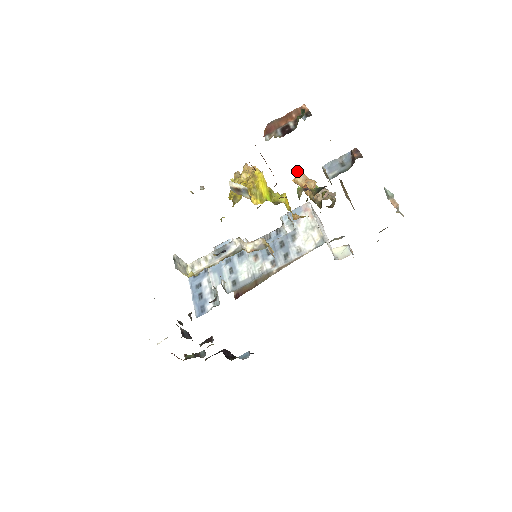
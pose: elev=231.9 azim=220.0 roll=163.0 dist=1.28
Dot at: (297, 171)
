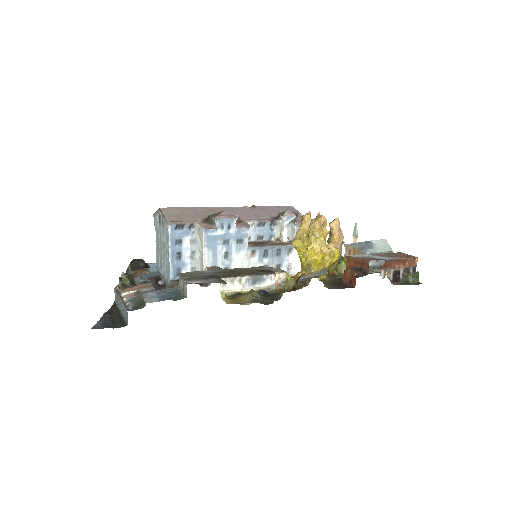
Dot at: (338, 217)
